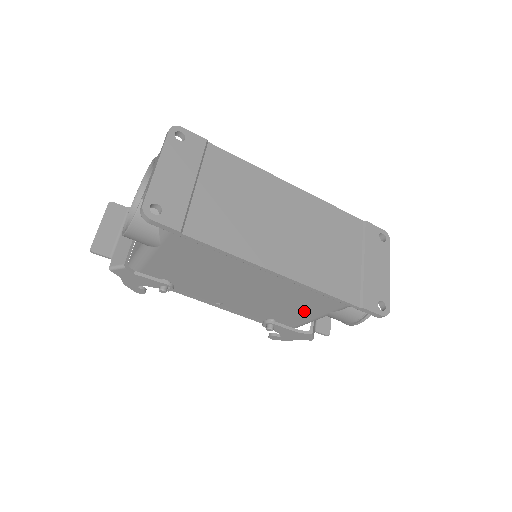
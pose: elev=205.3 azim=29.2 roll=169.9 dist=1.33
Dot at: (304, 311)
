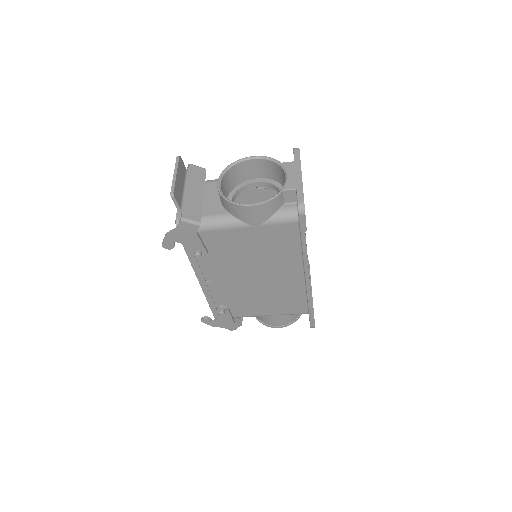
Dot at: (261, 308)
